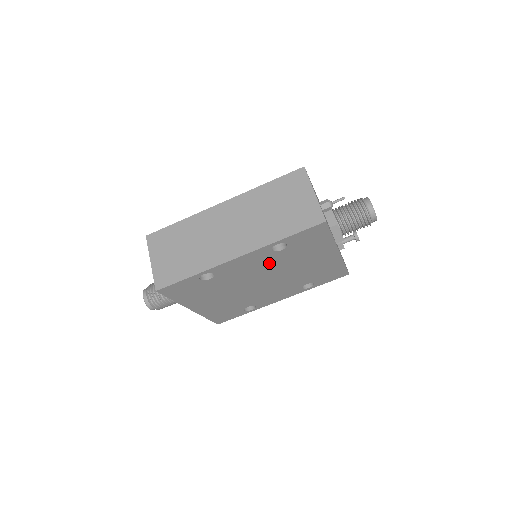
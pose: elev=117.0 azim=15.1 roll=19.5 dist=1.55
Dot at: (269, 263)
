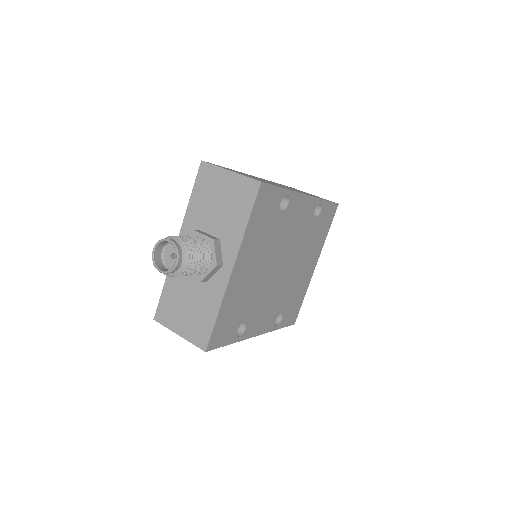
Dot at: (302, 233)
